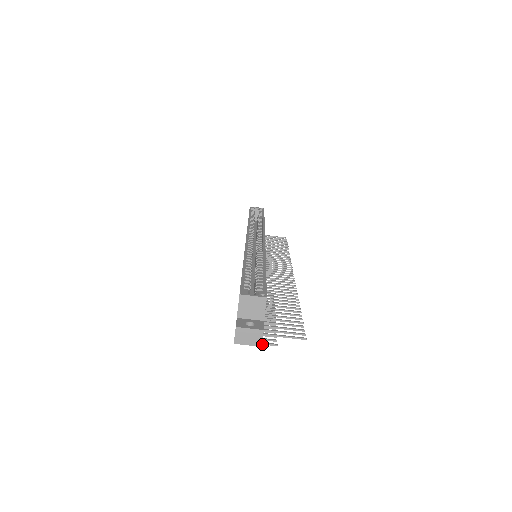
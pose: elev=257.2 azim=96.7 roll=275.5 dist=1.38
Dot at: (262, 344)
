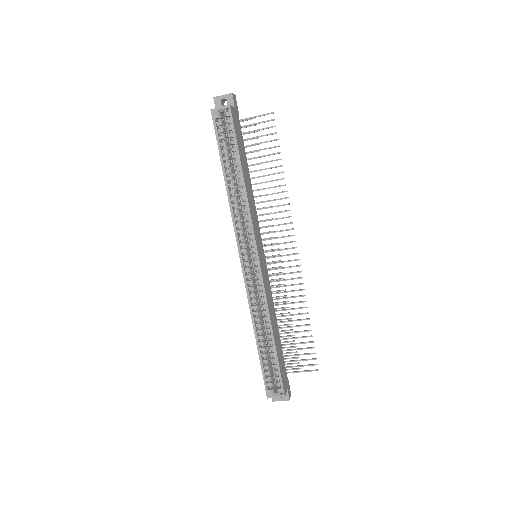
Dot at: occluded
